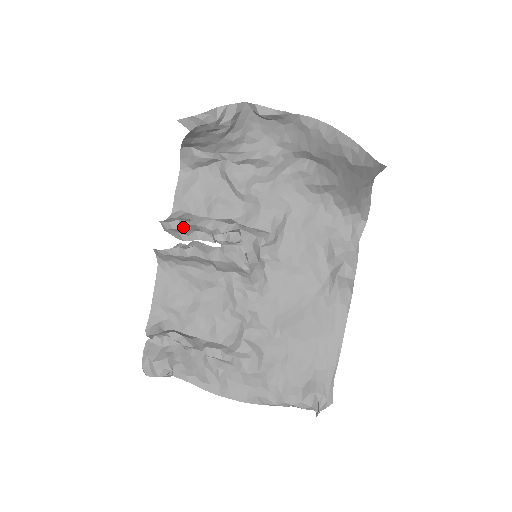
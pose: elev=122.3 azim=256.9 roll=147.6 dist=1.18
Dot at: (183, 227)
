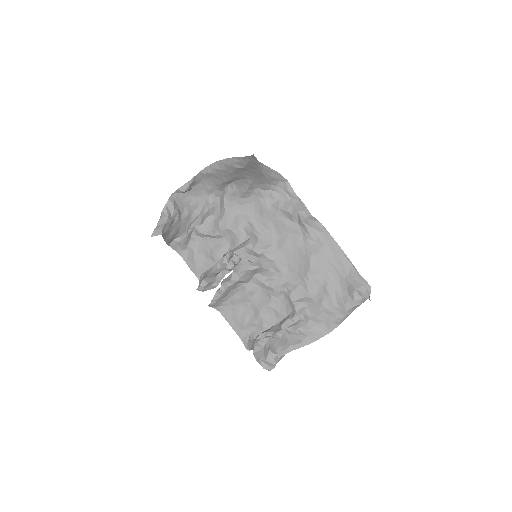
Dot at: (208, 280)
